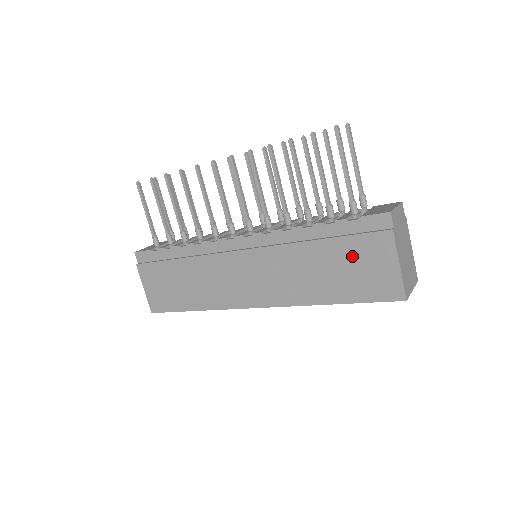
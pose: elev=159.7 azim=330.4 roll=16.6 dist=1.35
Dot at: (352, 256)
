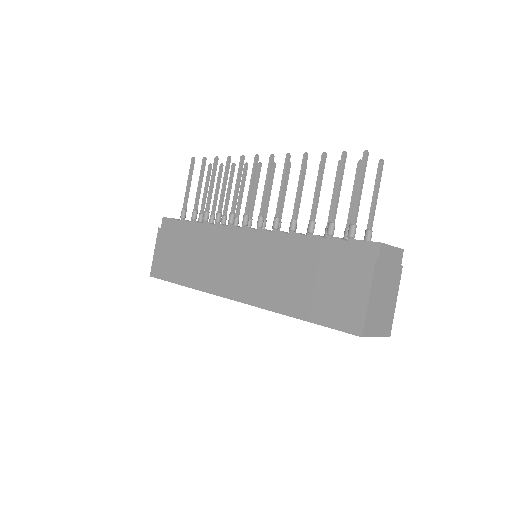
Dot at: (331, 275)
